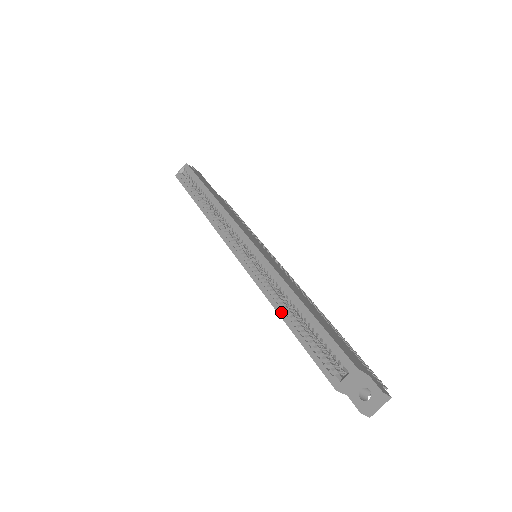
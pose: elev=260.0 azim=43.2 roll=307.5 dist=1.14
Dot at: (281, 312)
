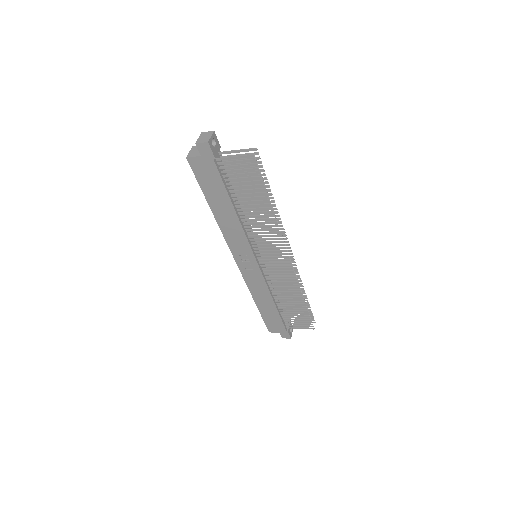
Dot at: (212, 210)
